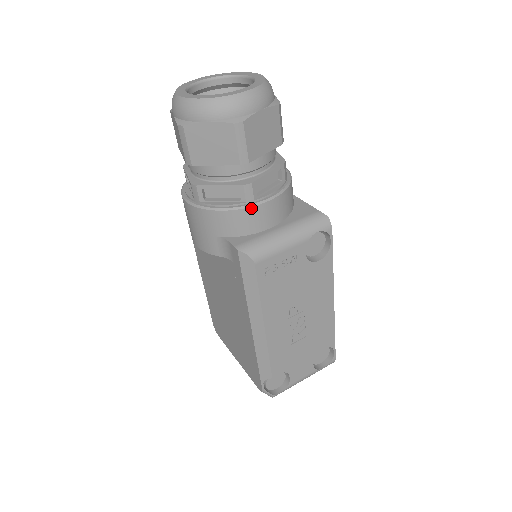
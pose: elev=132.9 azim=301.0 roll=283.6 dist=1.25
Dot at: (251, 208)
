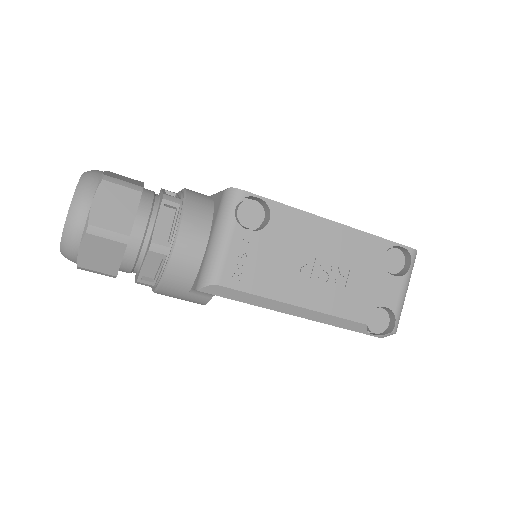
Dot at: (173, 255)
